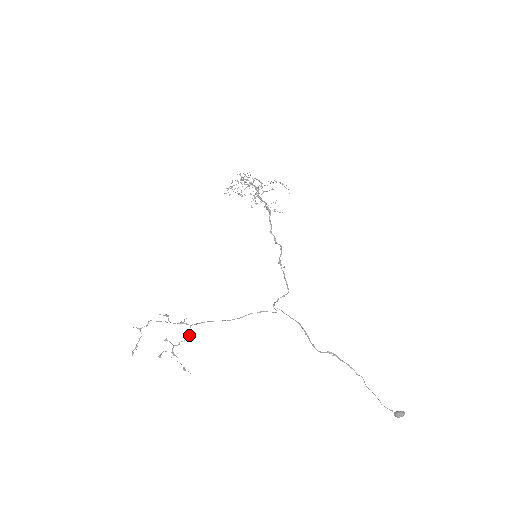
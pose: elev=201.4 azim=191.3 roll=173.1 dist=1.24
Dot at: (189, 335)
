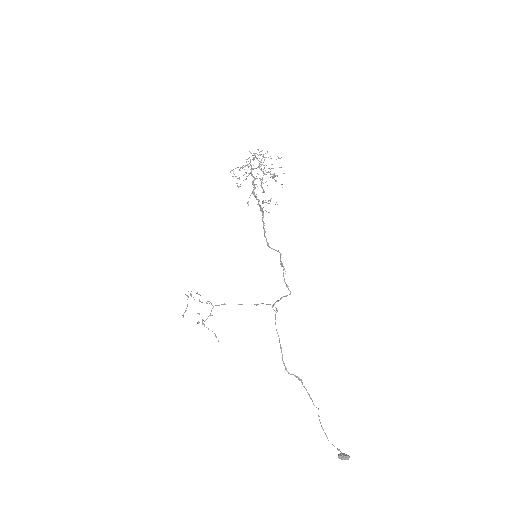
Dot at: occluded
